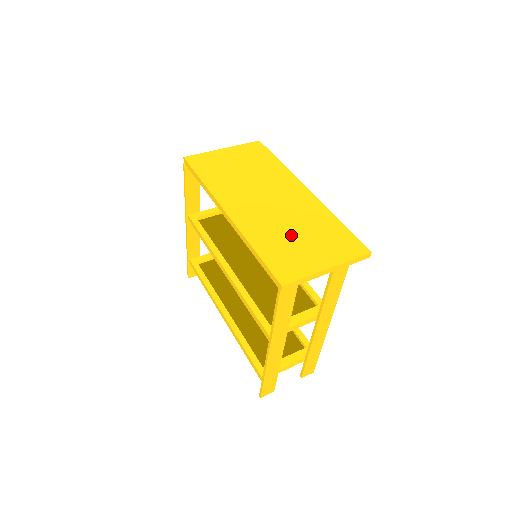
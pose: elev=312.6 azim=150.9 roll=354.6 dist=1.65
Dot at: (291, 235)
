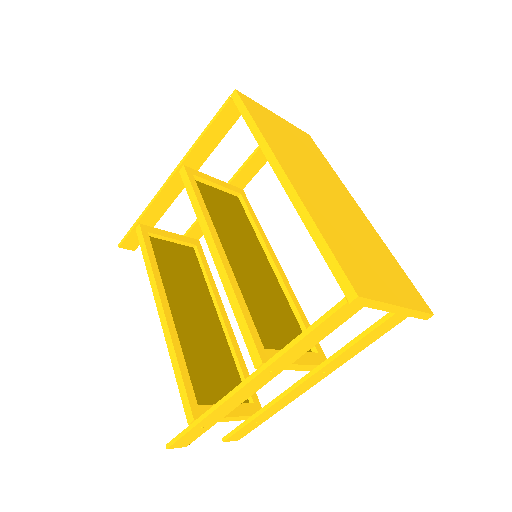
Dot at: (356, 244)
